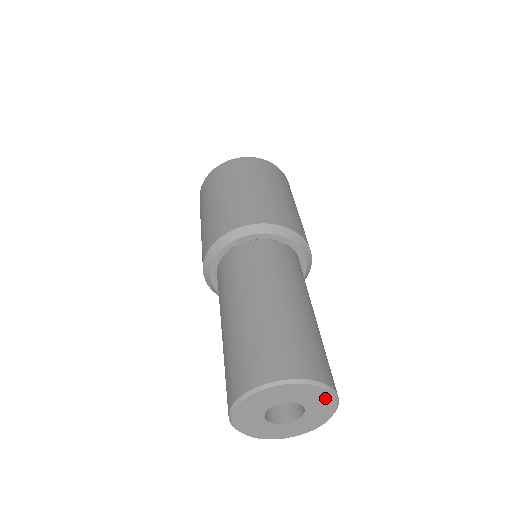
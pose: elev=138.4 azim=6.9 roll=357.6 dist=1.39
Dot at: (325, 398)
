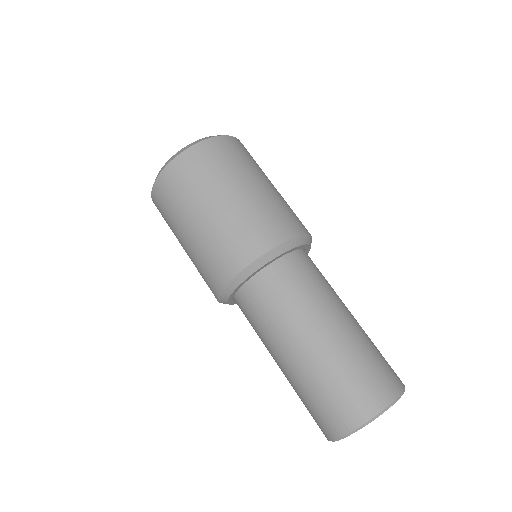
Dot at: occluded
